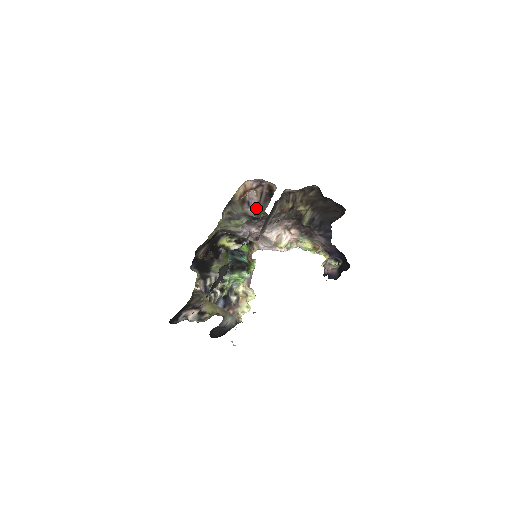
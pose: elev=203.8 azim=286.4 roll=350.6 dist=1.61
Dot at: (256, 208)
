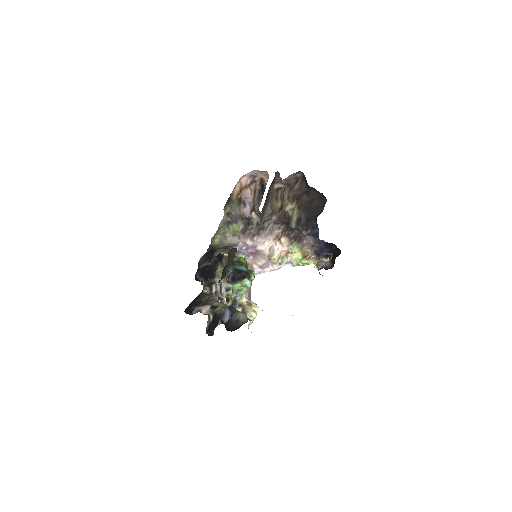
Dot at: (251, 206)
